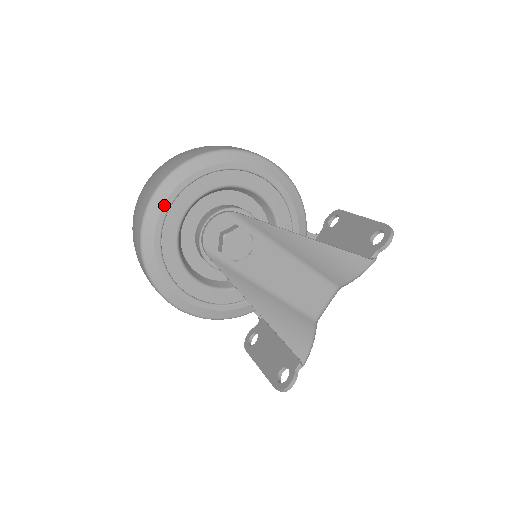
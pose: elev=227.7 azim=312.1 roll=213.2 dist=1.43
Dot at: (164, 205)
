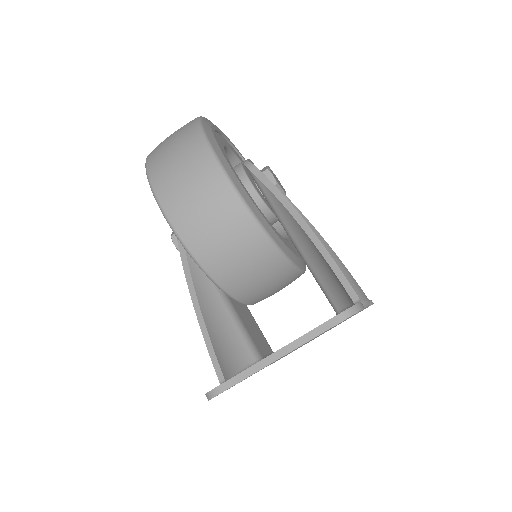
Dot at: (219, 129)
